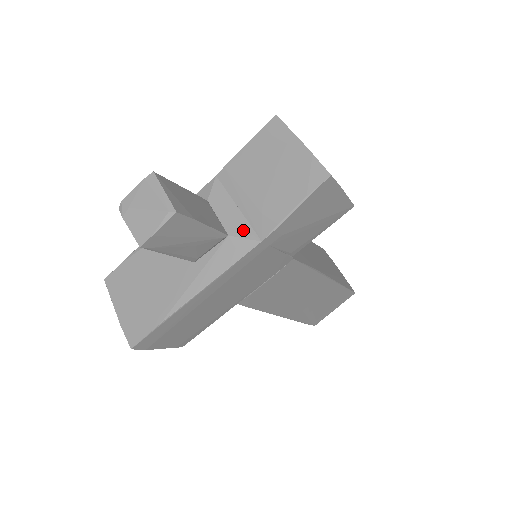
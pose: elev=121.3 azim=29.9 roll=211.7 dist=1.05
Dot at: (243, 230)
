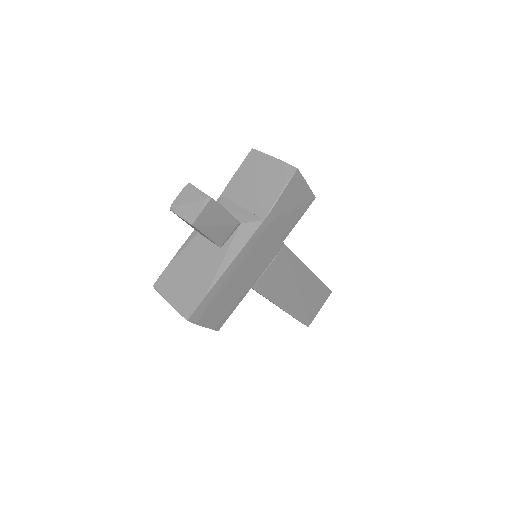
Dot at: (250, 218)
